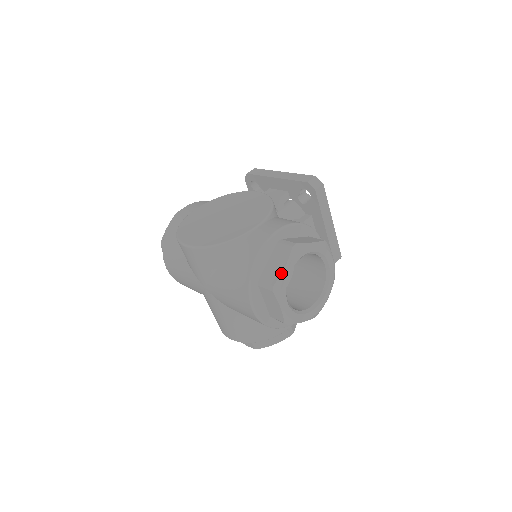
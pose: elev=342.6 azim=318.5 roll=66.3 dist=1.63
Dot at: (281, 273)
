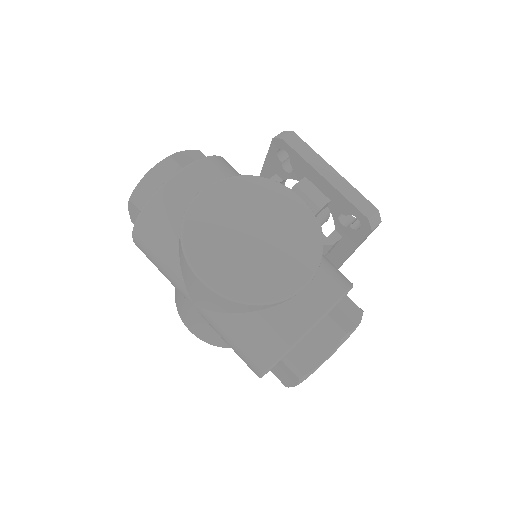
Dot at: (318, 365)
